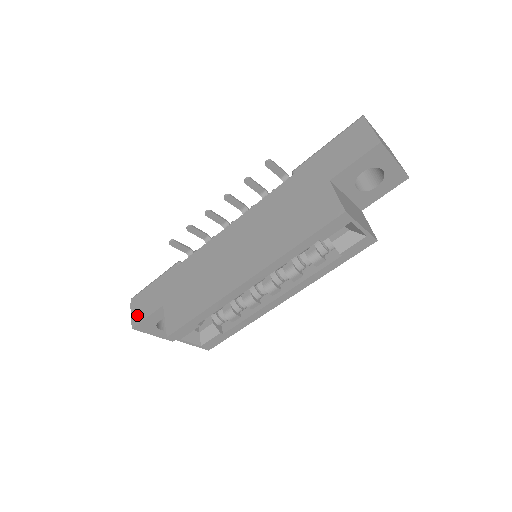
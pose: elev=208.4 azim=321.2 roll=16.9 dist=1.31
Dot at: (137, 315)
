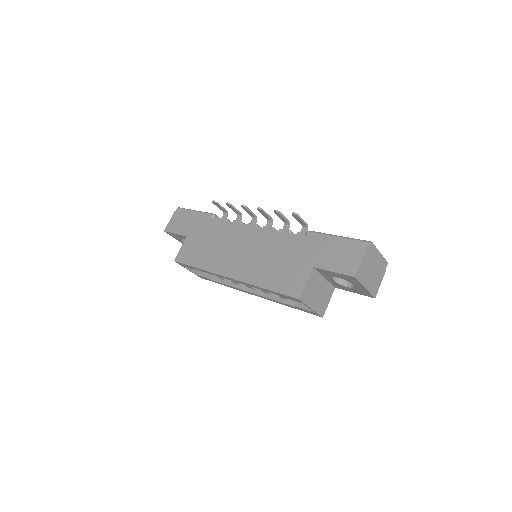
Dot at: (172, 225)
